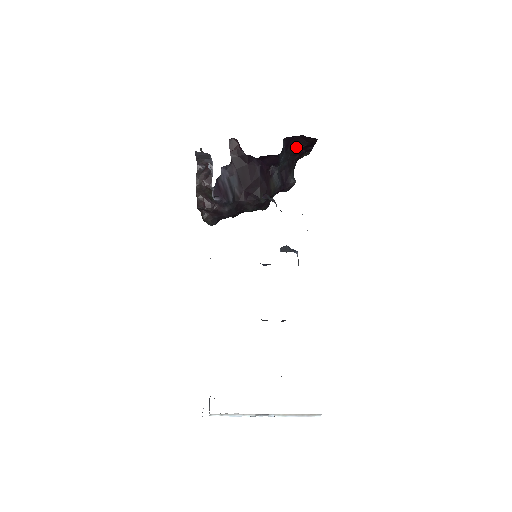
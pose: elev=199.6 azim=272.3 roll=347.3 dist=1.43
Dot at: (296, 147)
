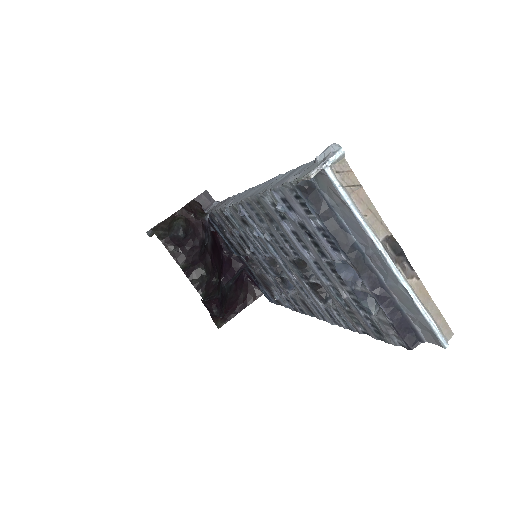
Dot at: (237, 293)
